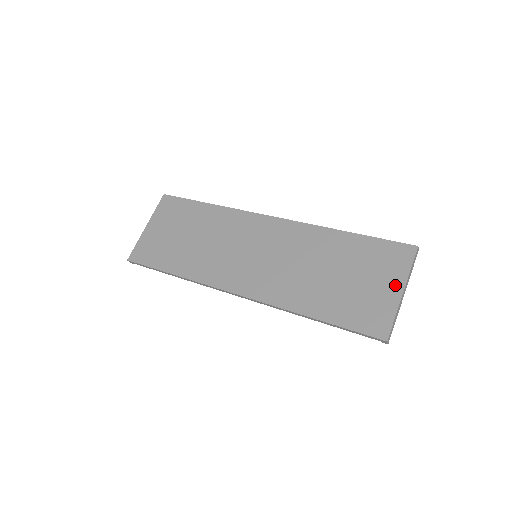
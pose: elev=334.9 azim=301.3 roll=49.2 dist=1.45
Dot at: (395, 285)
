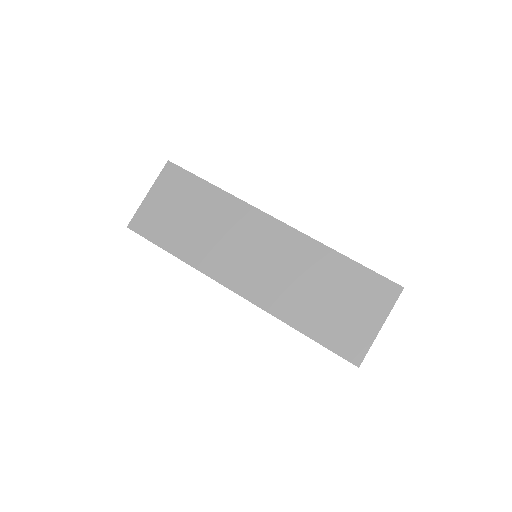
Dot at: (376, 319)
